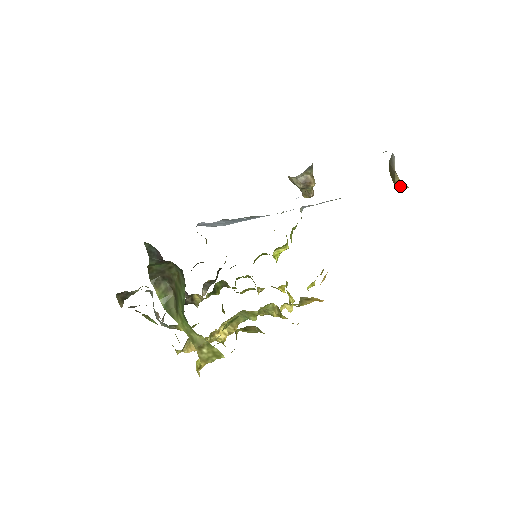
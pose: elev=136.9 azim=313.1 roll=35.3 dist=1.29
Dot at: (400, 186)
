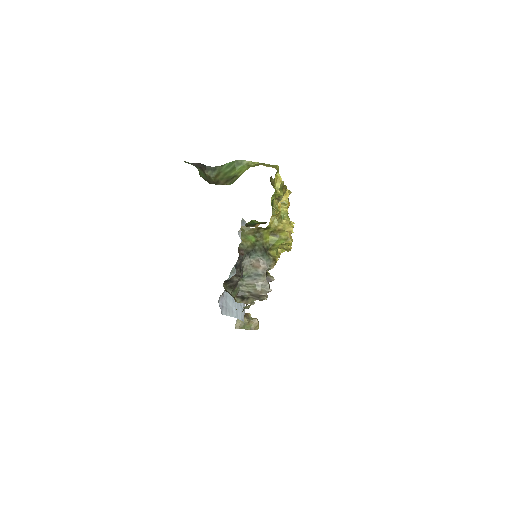
Dot at: occluded
